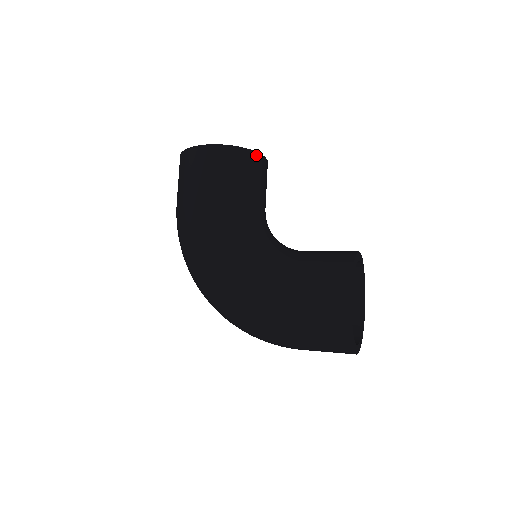
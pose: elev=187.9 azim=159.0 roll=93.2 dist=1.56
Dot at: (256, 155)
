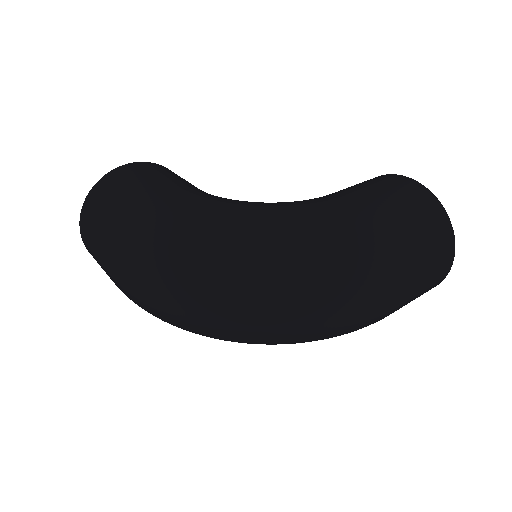
Dot at: occluded
